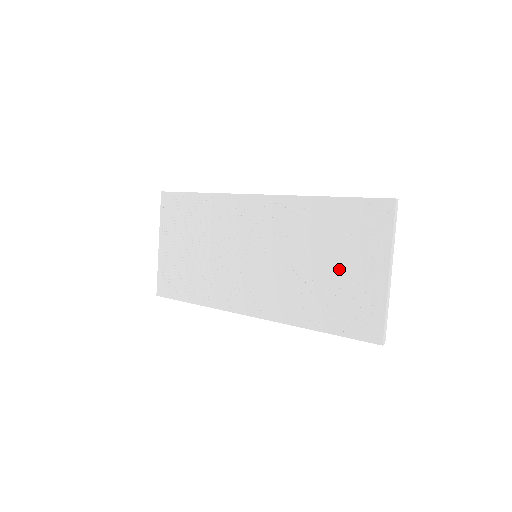
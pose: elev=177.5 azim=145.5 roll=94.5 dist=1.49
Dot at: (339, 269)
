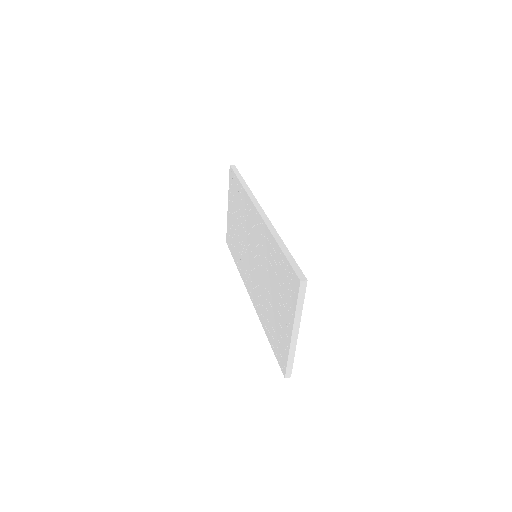
Dot at: (277, 306)
